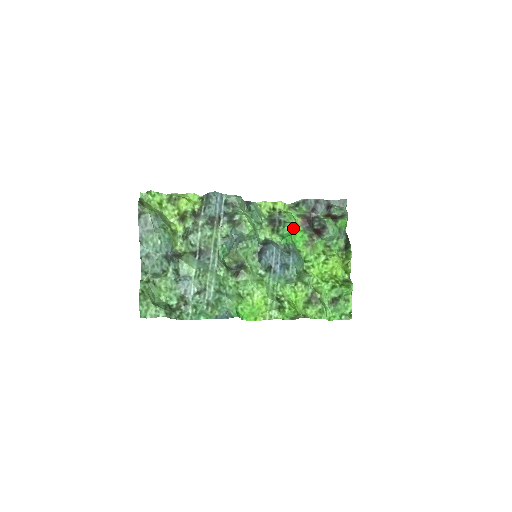
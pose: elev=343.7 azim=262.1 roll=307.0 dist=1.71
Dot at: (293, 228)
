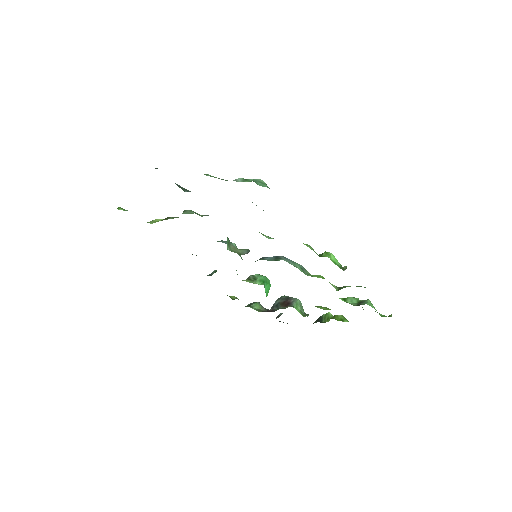
Dot at: (266, 277)
